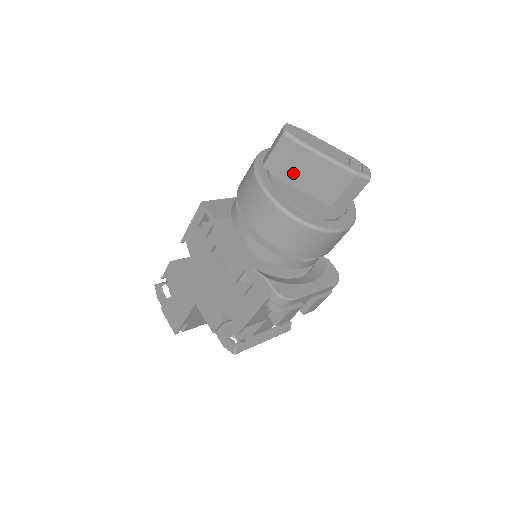
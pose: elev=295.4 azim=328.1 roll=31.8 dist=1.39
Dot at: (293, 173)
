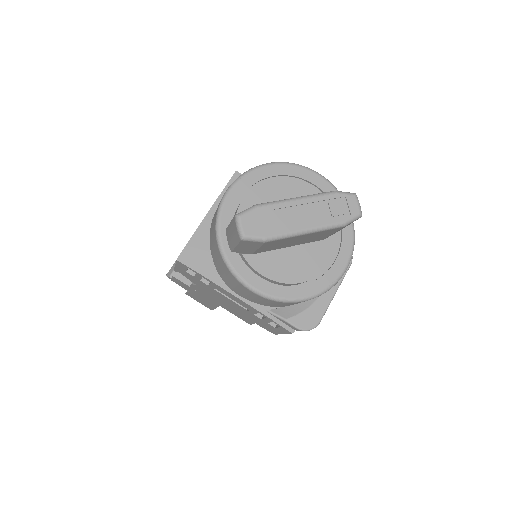
Dot at: (269, 248)
